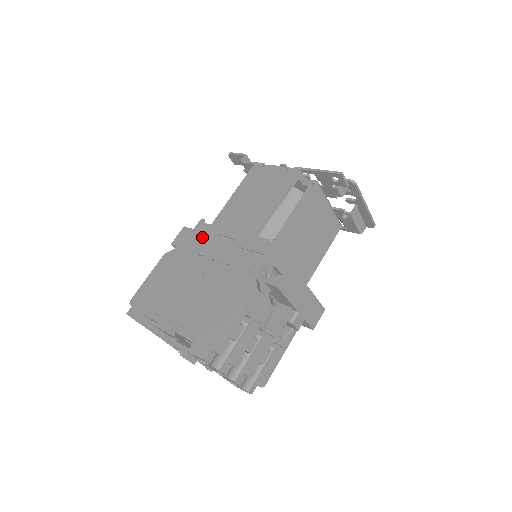
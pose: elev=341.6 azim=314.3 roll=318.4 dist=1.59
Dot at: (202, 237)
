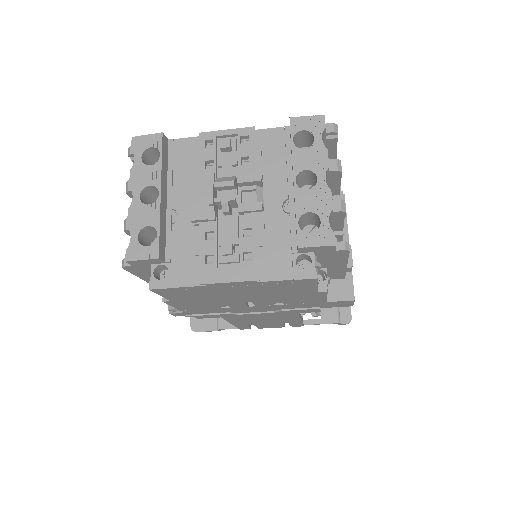
Dot at: occluded
